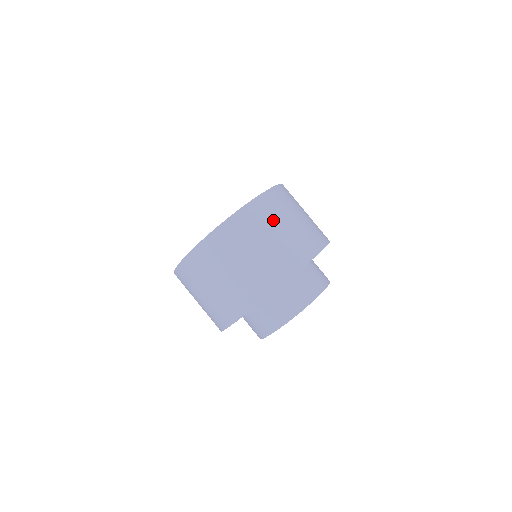
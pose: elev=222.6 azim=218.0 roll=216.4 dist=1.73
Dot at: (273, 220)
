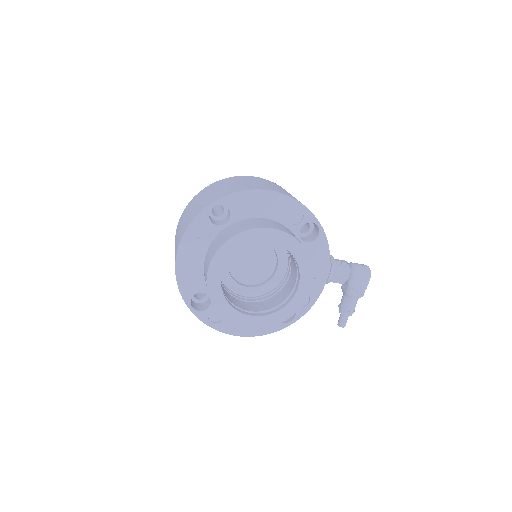
Dot at: (233, 182)
